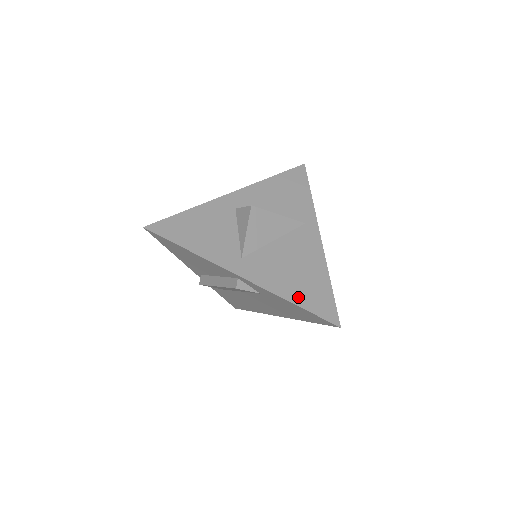
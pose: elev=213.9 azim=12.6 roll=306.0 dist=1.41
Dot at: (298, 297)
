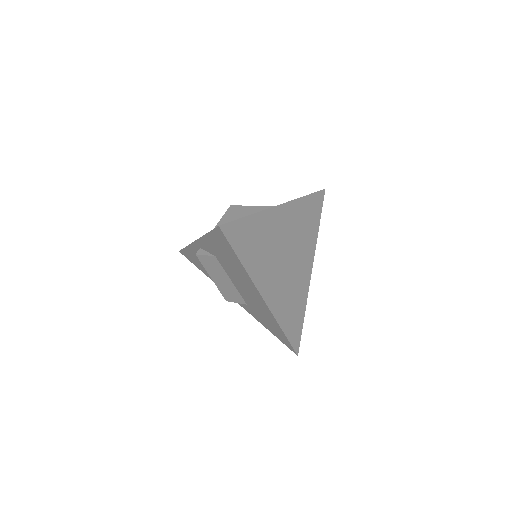
Dot at: occluded
